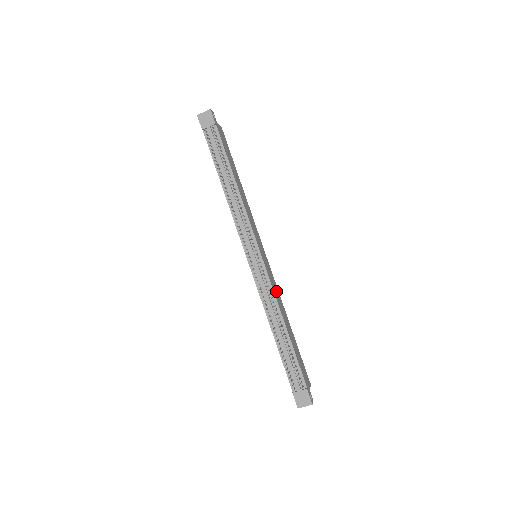
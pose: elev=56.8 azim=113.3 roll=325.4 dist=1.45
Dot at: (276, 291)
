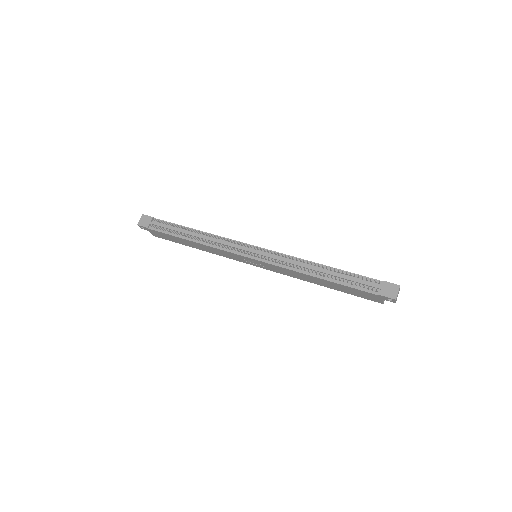
Dot at: occluded
